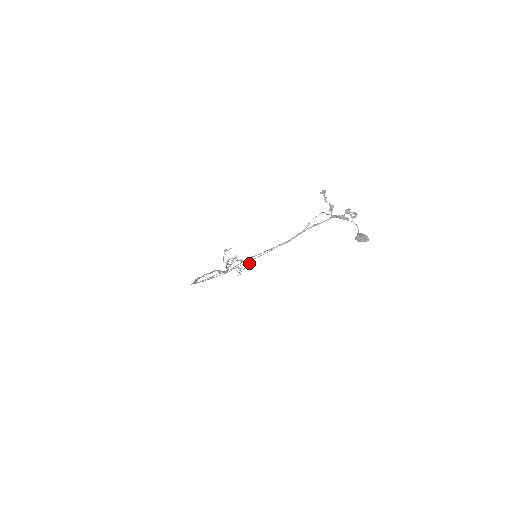
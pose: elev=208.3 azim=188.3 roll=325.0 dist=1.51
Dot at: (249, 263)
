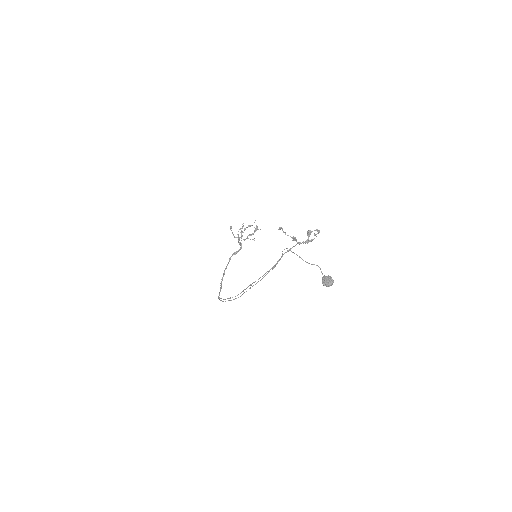
Dot at: (256, 225)
